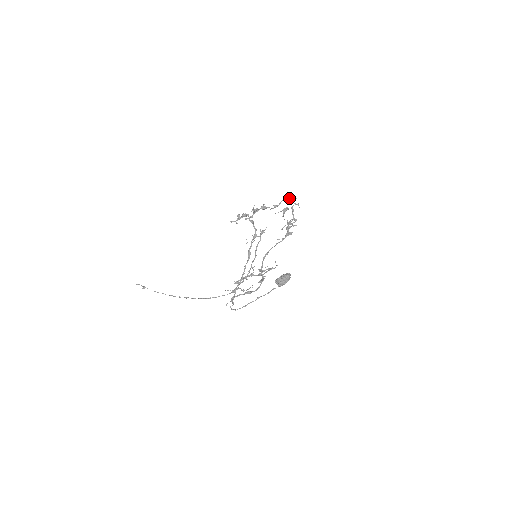
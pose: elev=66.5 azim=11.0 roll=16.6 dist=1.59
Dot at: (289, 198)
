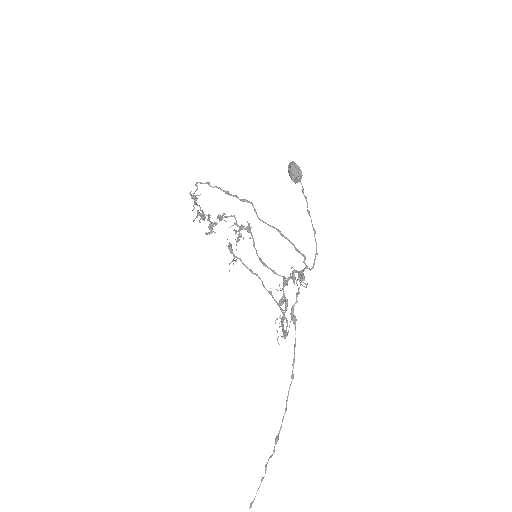
Dot at: (210, 223)
